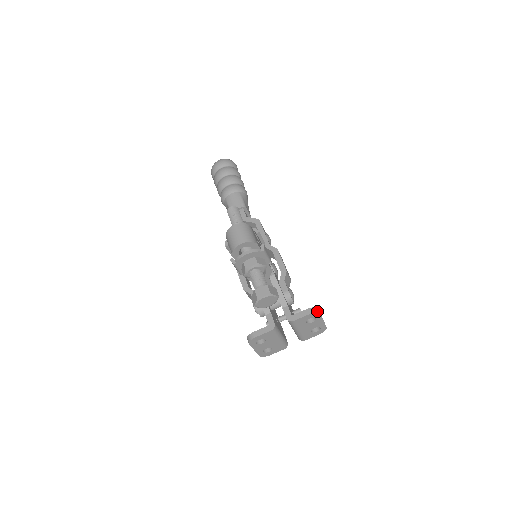
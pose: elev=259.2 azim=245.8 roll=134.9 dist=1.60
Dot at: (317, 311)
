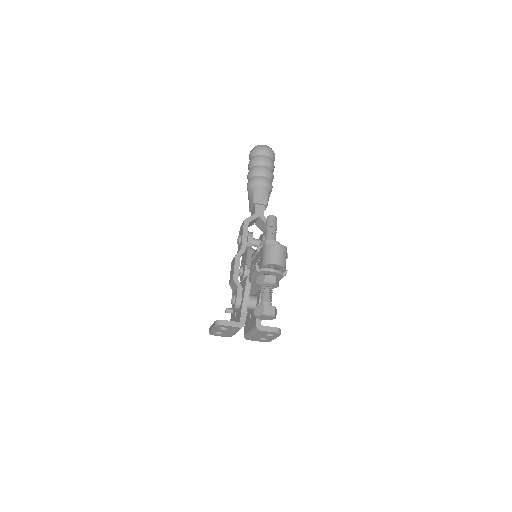
Dot at: (280, 333)
